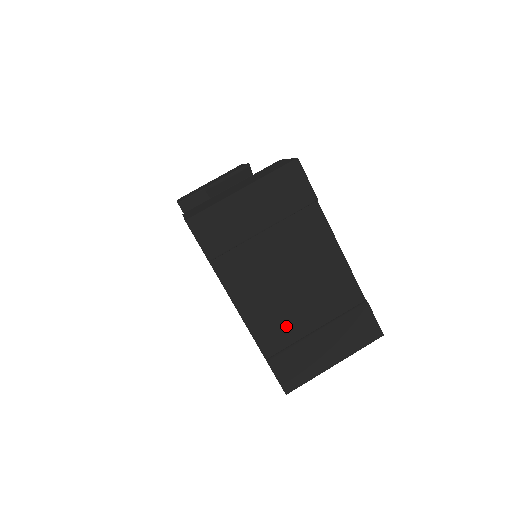
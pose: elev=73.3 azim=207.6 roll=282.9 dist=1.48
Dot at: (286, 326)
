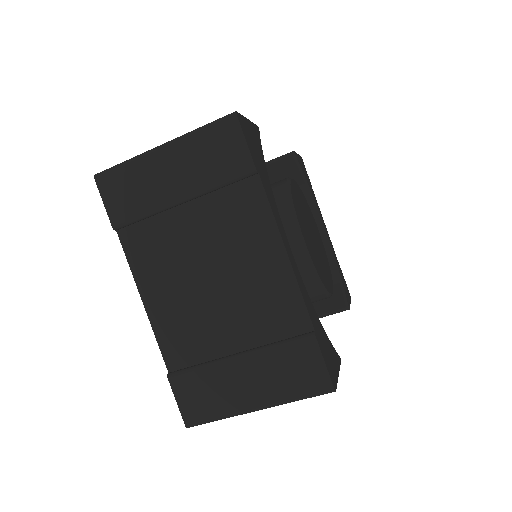
Dot at: (199, 336)
